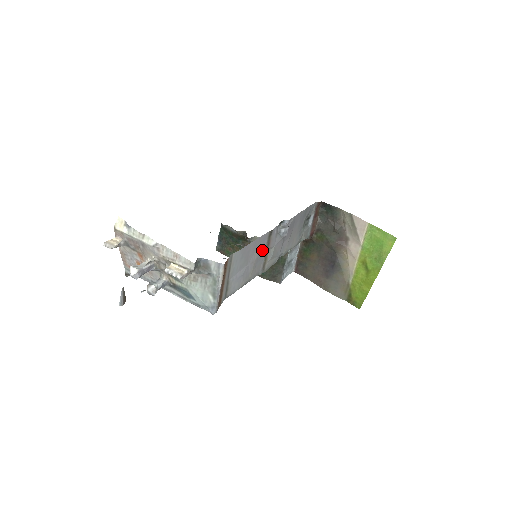
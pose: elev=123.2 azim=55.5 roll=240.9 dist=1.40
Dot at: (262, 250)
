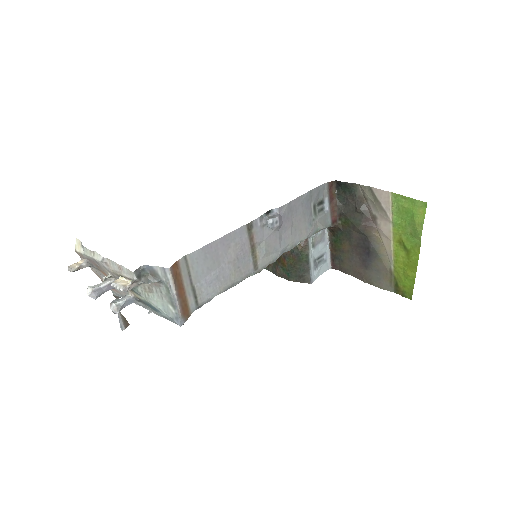
Dot at: (242, 247)
